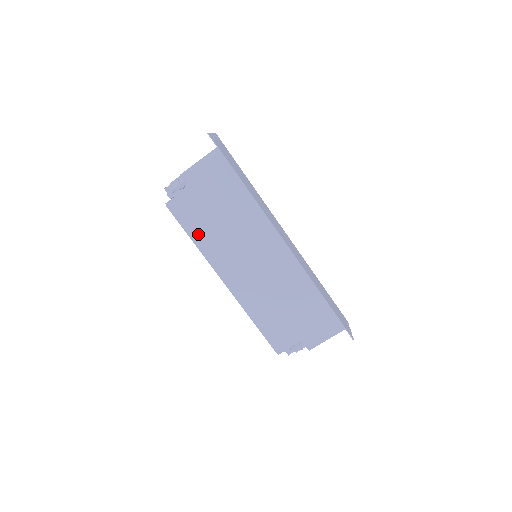
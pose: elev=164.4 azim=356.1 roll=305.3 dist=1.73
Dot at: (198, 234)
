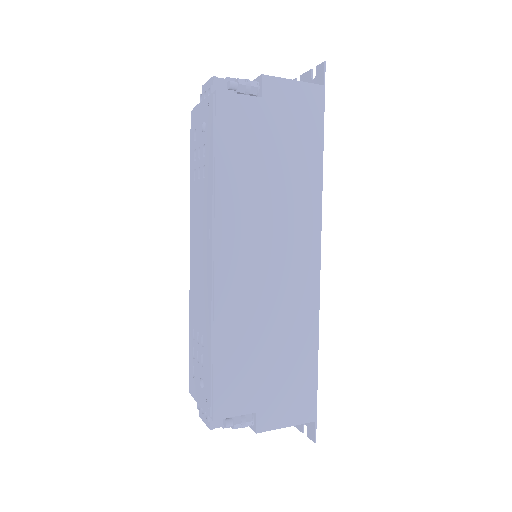
Dot at: (228, 166)
